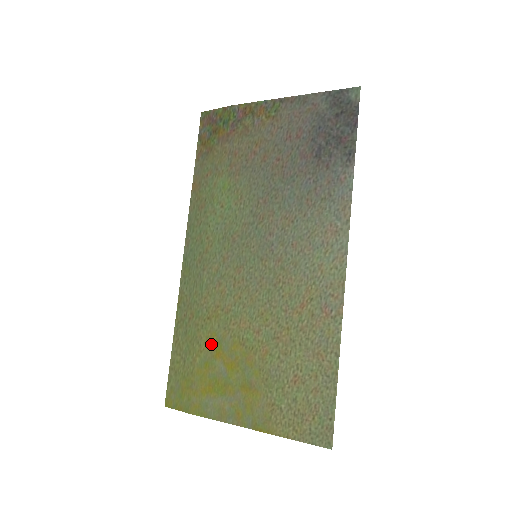
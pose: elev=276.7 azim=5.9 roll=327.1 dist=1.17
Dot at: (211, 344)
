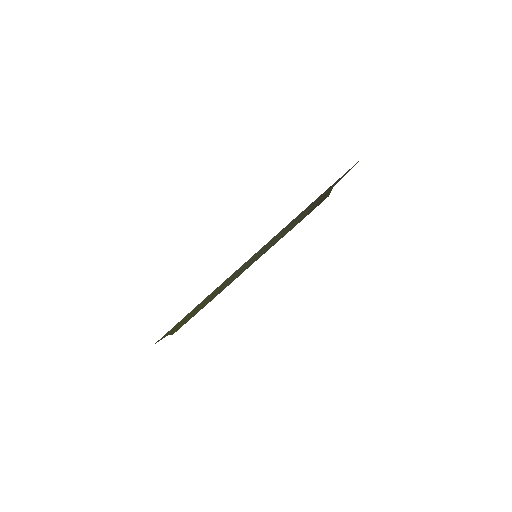
Dot at: occluded
